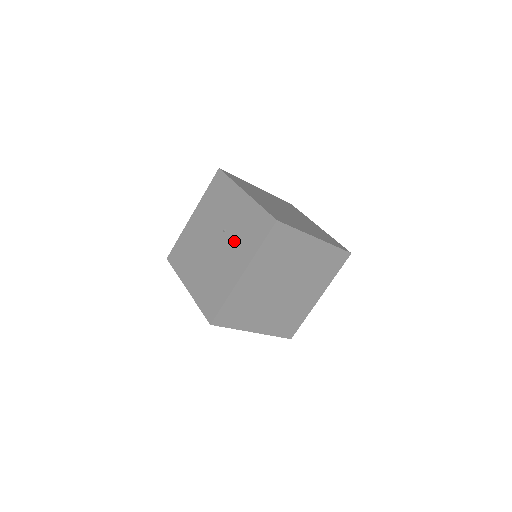
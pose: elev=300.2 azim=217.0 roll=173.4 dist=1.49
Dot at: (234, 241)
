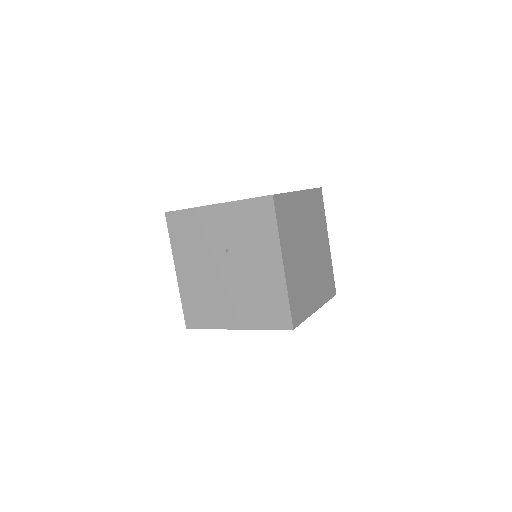
Dot at: (246, 249)
